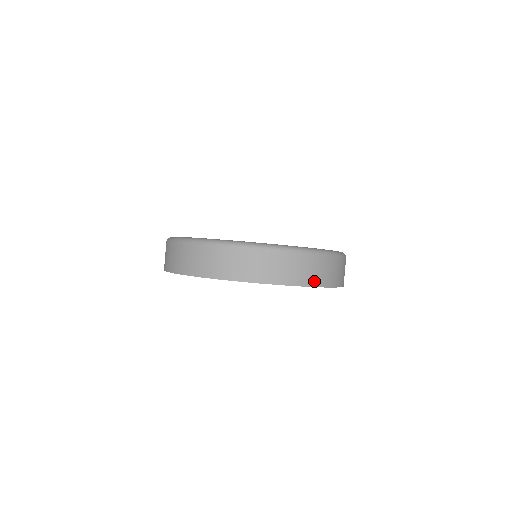
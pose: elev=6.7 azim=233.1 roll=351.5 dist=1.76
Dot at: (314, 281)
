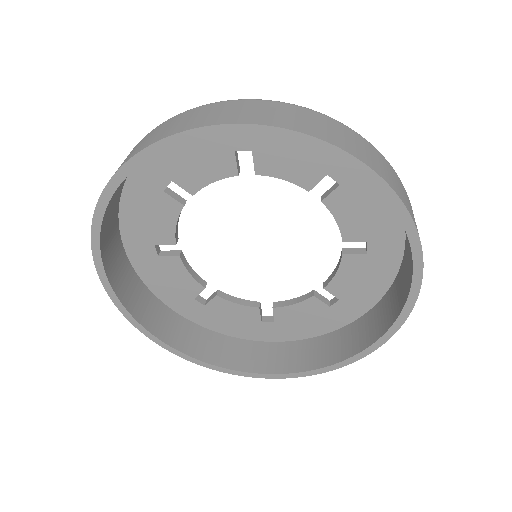
Dot at: occluded
